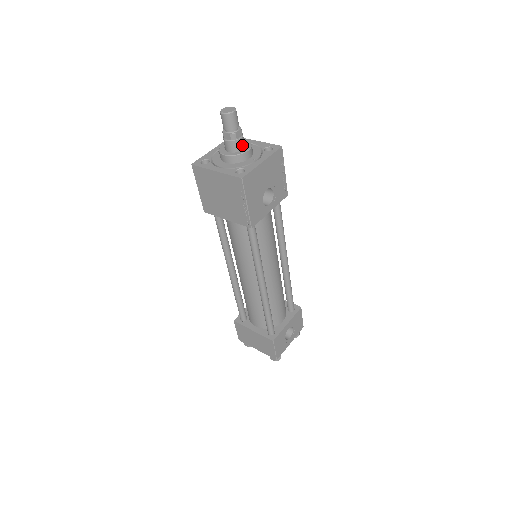
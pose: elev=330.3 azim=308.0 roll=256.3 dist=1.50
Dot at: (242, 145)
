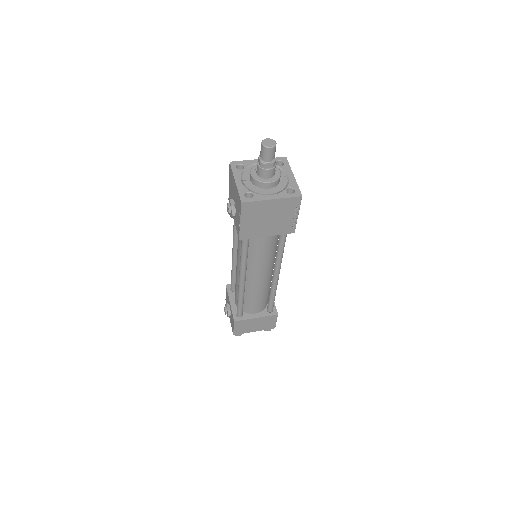
Dot at: occluded
